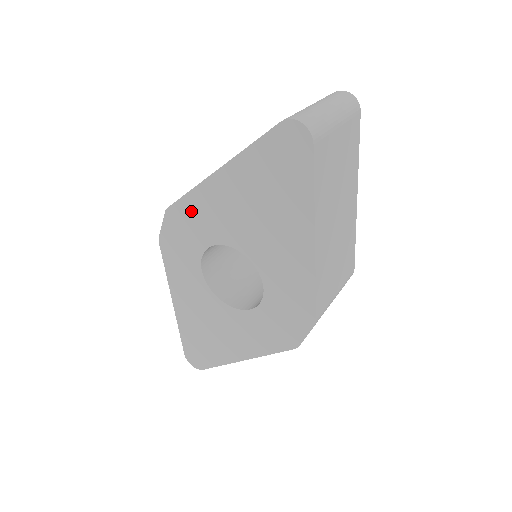
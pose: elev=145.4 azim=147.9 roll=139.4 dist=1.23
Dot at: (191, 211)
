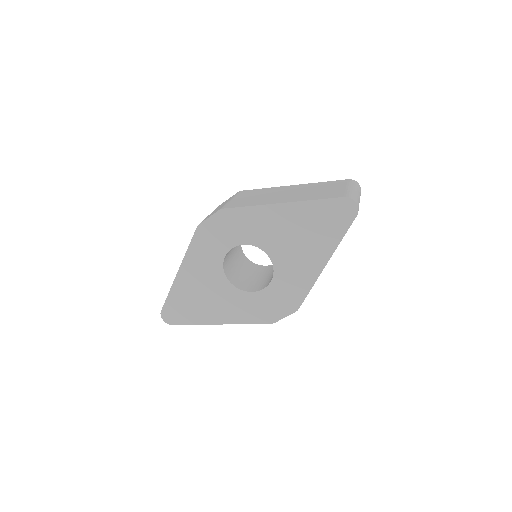
Dot at: (243, 218)
